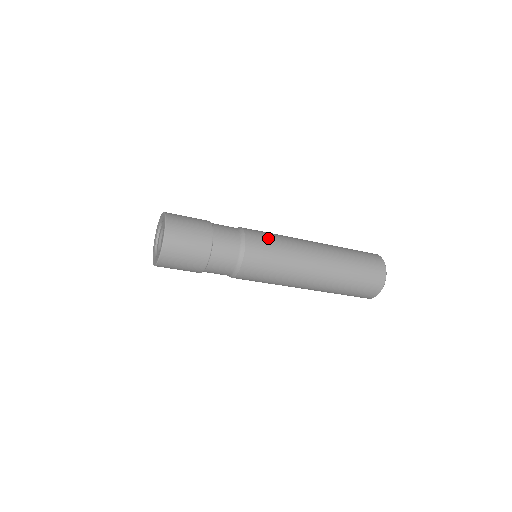
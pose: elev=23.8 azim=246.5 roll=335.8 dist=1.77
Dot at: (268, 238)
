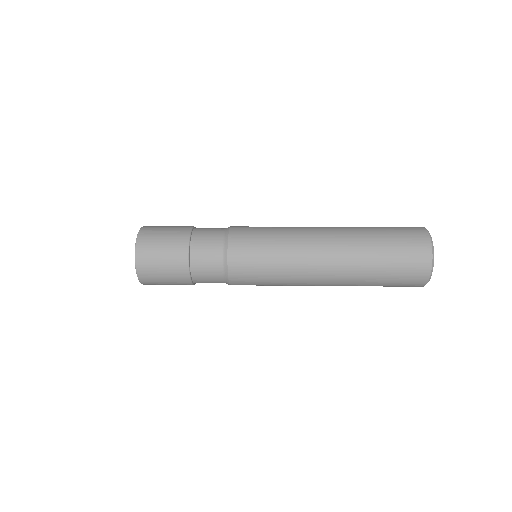
Dot at: (258, 231)
